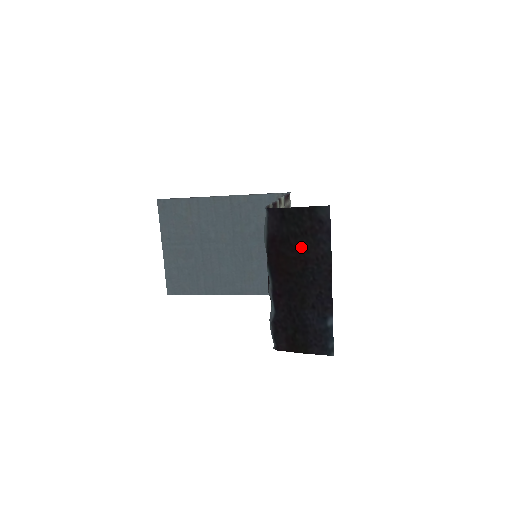
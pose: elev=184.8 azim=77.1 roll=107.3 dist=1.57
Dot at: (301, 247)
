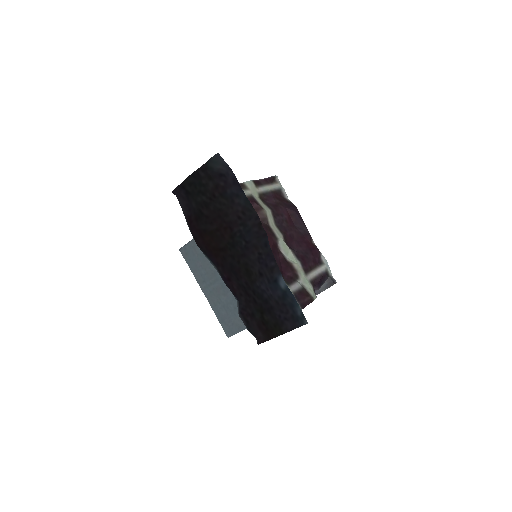
Dot at: (218, 214)
